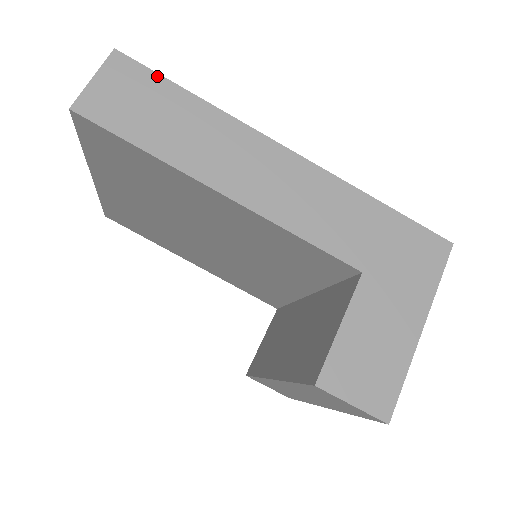
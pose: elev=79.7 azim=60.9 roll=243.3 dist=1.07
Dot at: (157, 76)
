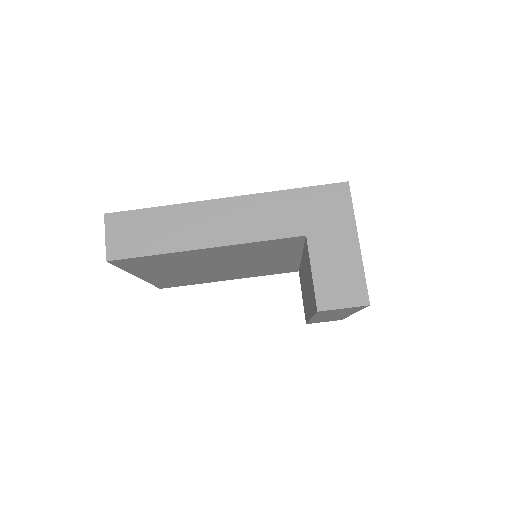
Dot at: (133, 212)
